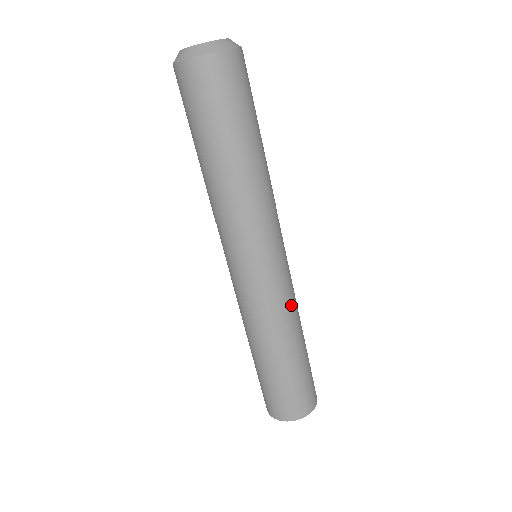
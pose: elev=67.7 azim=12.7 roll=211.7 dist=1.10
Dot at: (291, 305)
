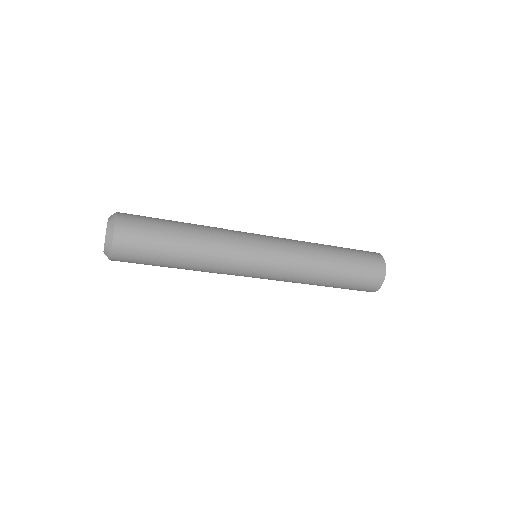
Dot at: (300, 251)
